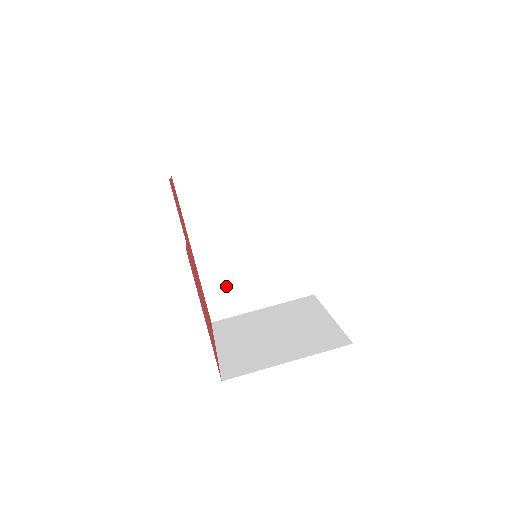
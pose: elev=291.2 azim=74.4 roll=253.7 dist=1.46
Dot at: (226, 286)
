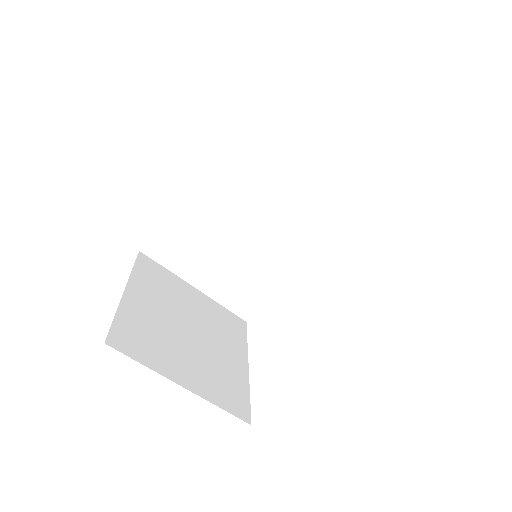
Dot at: (190, 237)
